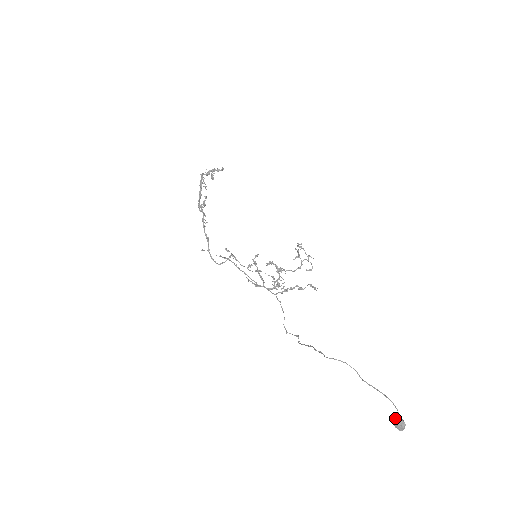
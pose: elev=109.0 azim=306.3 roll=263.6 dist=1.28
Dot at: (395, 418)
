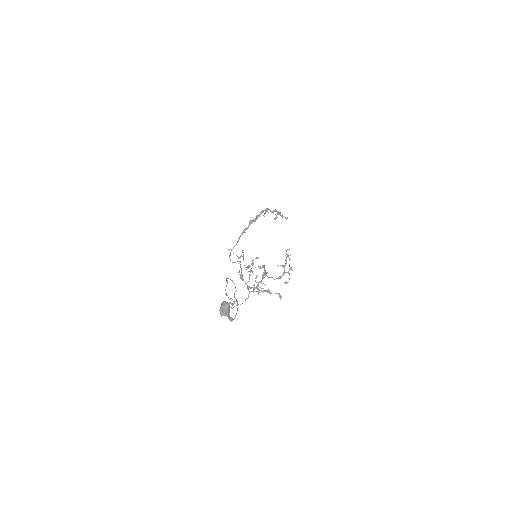
Dot at: (224, 301)
